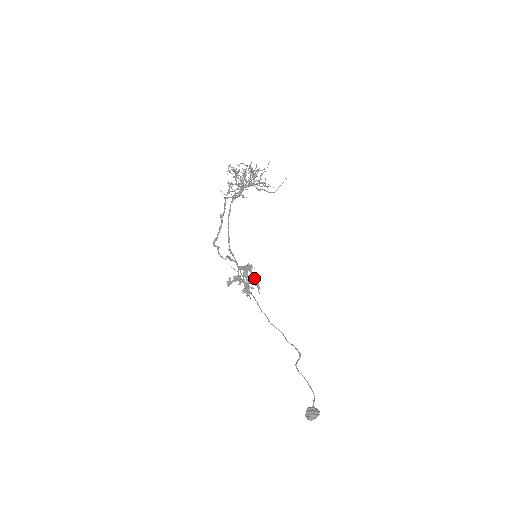
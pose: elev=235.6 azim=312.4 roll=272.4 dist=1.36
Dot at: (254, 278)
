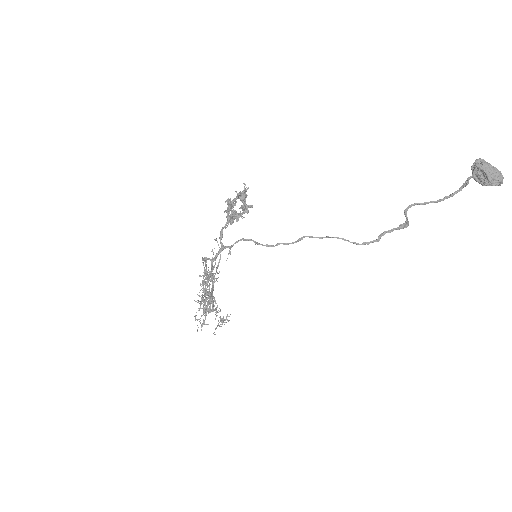
Dot at: (237, 196)
